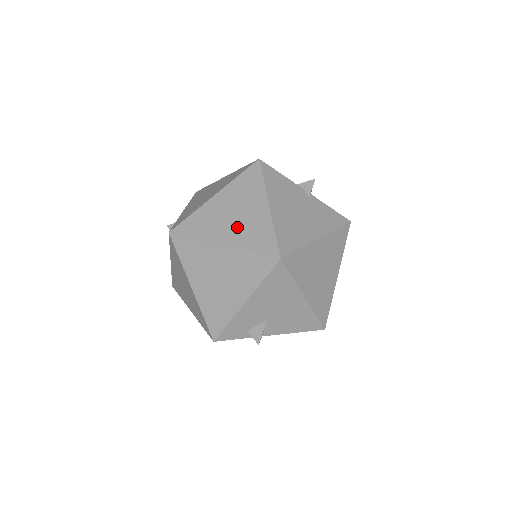
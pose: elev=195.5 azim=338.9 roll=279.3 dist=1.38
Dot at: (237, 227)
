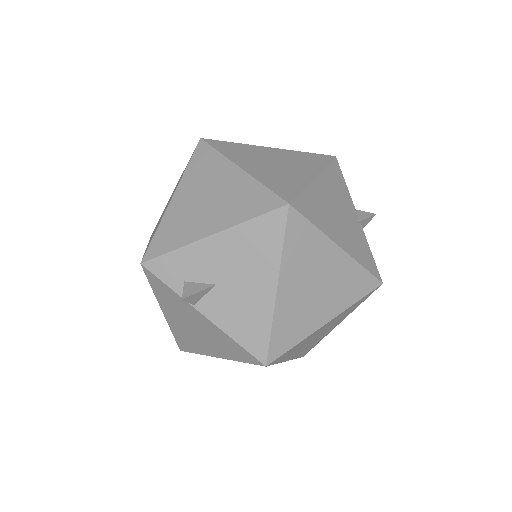
Dot at: (268, 168)
